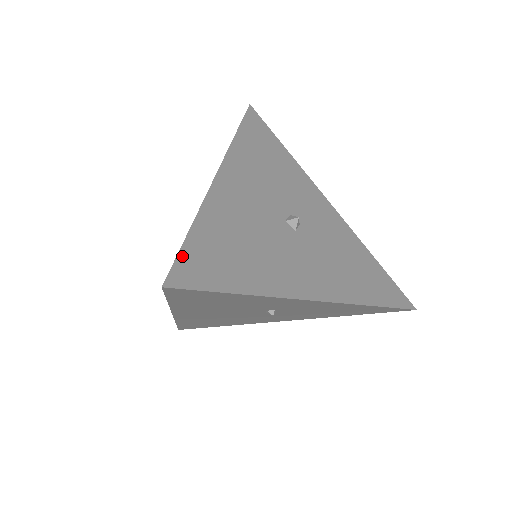
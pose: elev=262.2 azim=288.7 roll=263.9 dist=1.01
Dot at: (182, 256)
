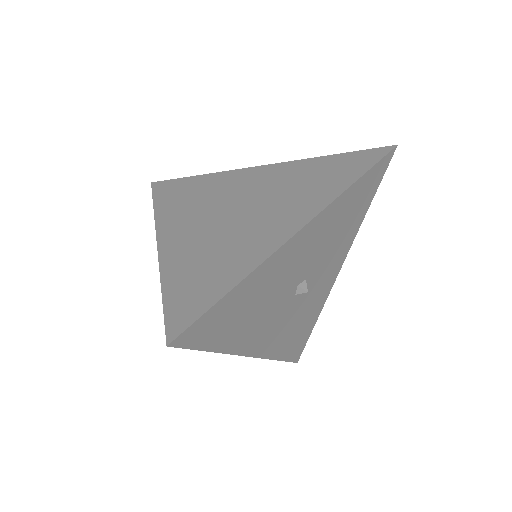
Dot at: (203, 318)
